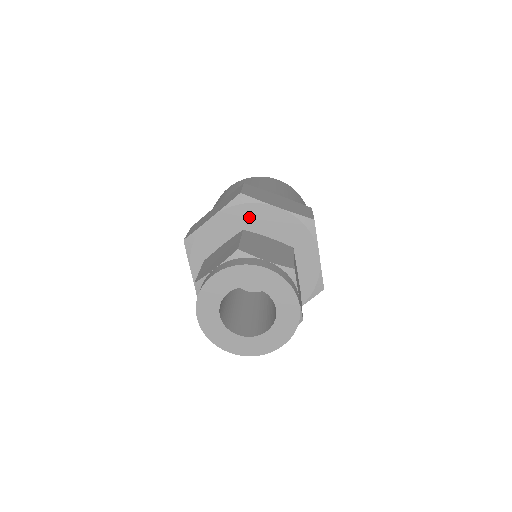
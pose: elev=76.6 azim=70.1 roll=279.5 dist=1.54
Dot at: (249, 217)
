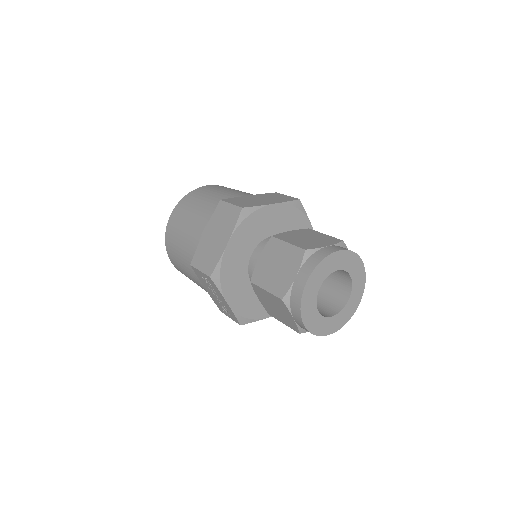
Dot at: (294, 221)
